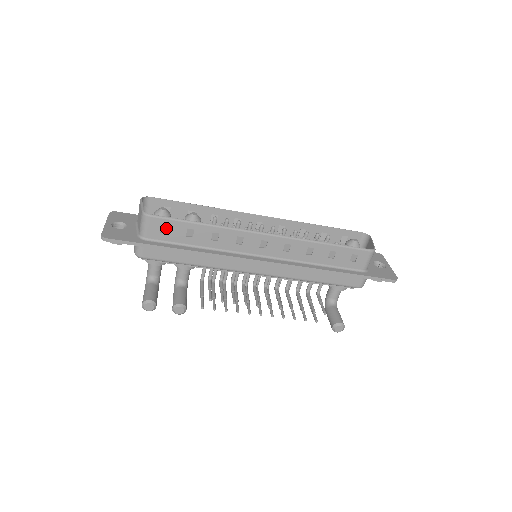
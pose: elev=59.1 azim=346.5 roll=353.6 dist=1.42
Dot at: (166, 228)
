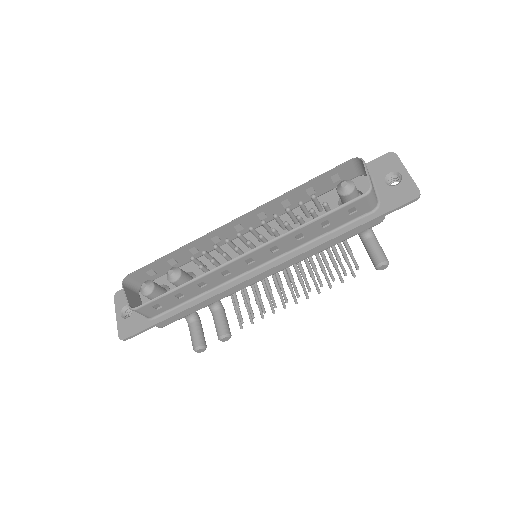
Dot at: (158, 305)
